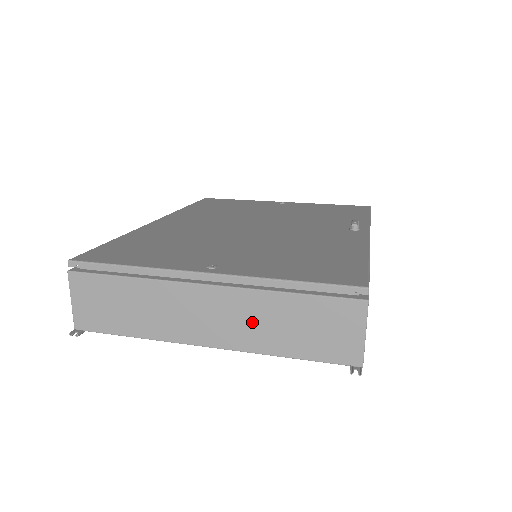
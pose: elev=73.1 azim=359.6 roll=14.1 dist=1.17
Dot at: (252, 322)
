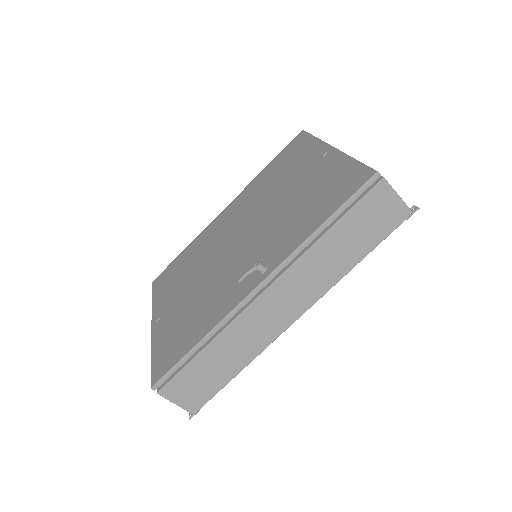
Dot at: occluded
